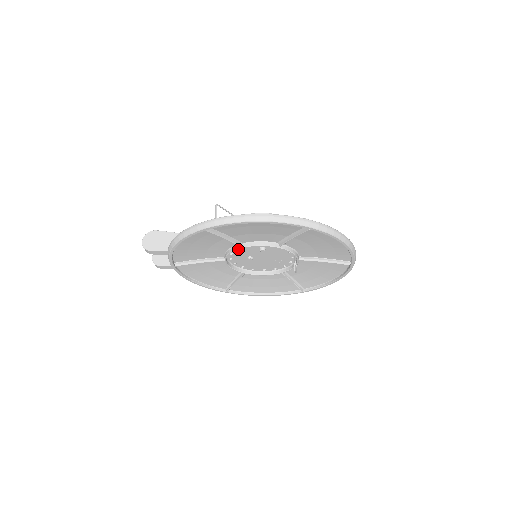
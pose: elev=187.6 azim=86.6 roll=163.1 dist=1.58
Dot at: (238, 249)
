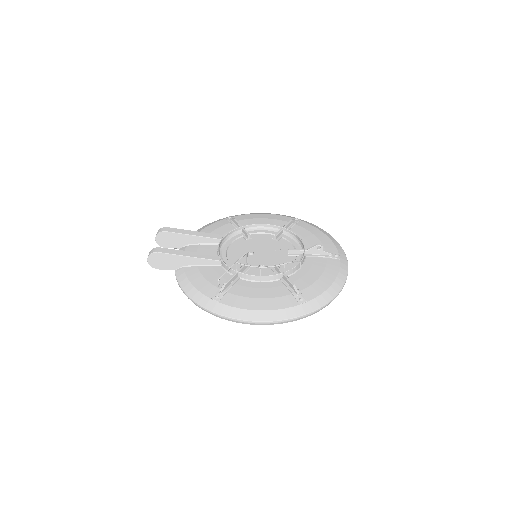
Dot at: occluded
